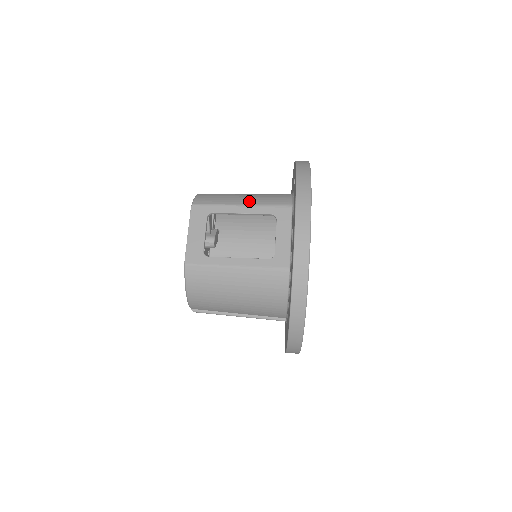
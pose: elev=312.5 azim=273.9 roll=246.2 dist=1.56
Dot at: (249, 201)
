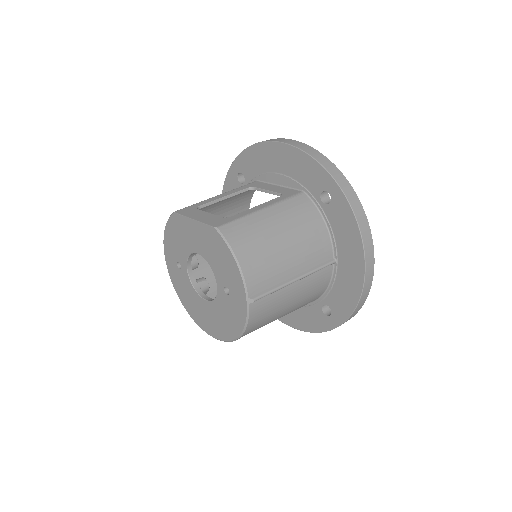
Dot at: occluded
